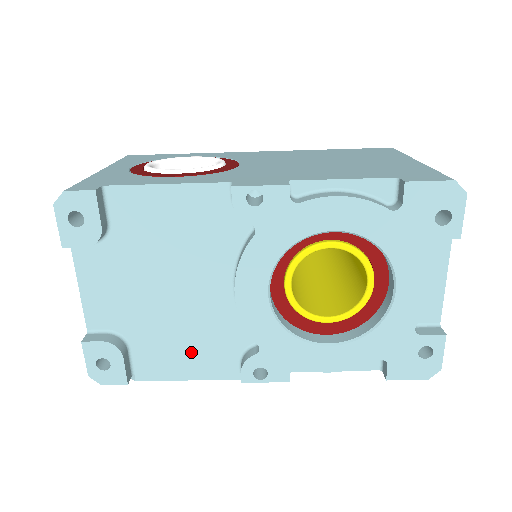
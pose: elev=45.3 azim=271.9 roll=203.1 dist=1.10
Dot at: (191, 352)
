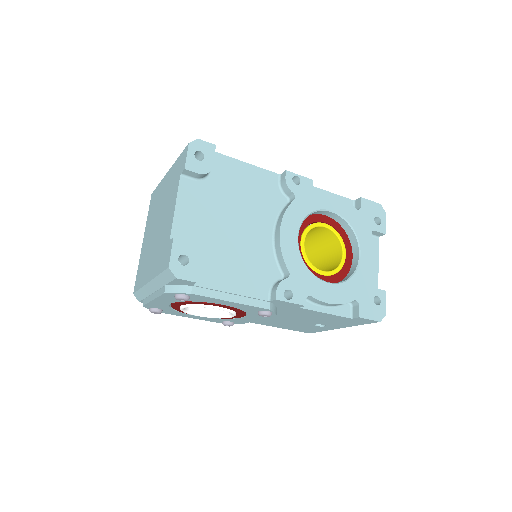
Dot at: (239, 276)
